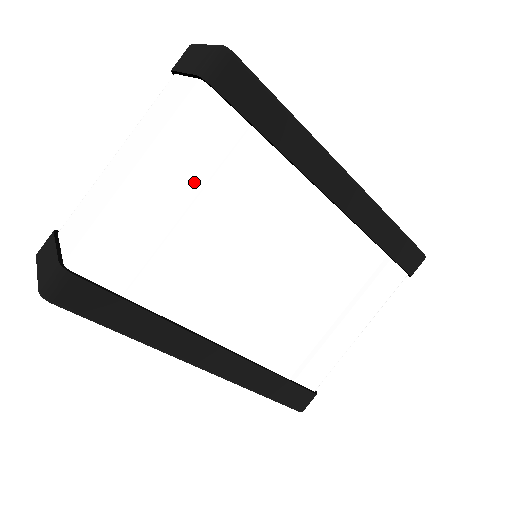
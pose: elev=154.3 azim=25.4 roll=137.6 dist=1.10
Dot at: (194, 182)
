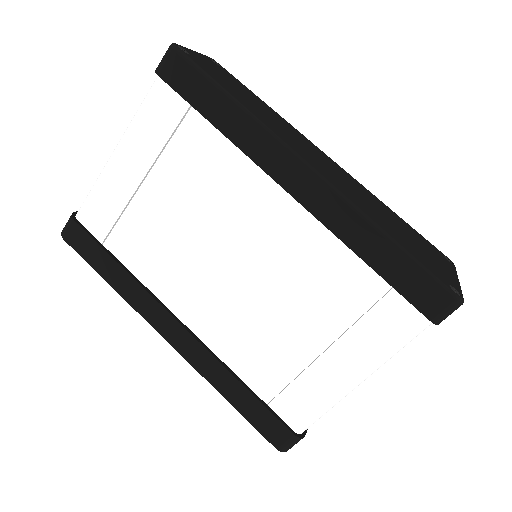
Dot at: (154, 159)
